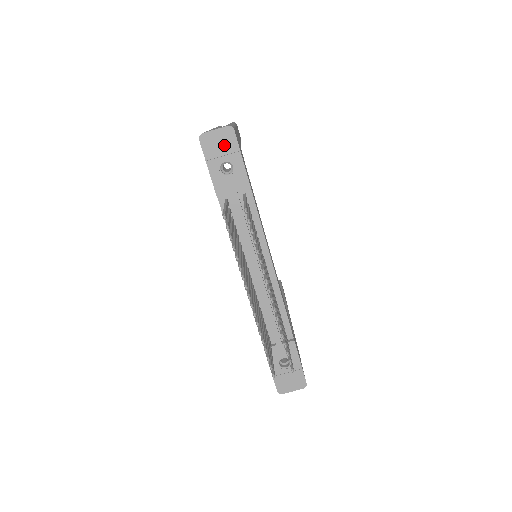
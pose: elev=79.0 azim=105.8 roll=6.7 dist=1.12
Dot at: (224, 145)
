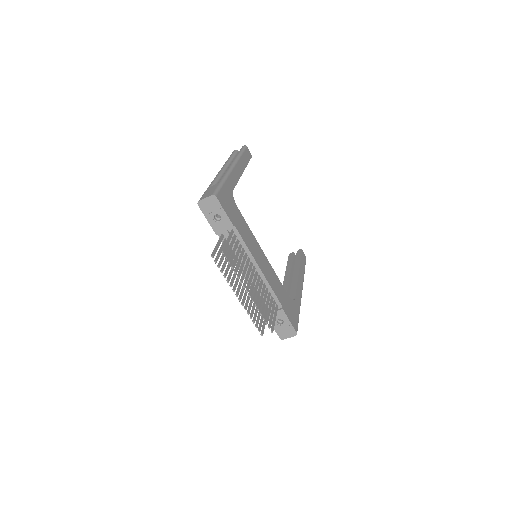
Dot at: (212, 206)
